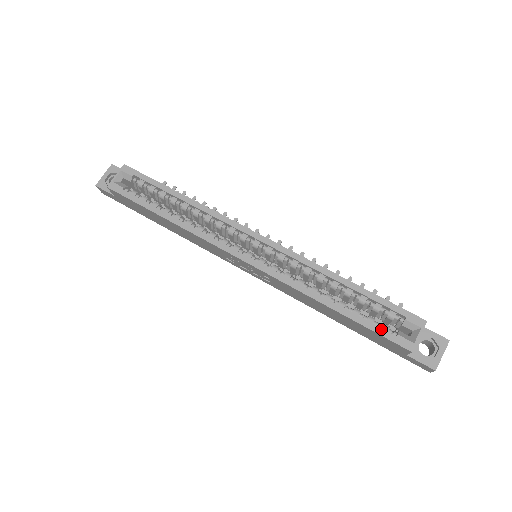
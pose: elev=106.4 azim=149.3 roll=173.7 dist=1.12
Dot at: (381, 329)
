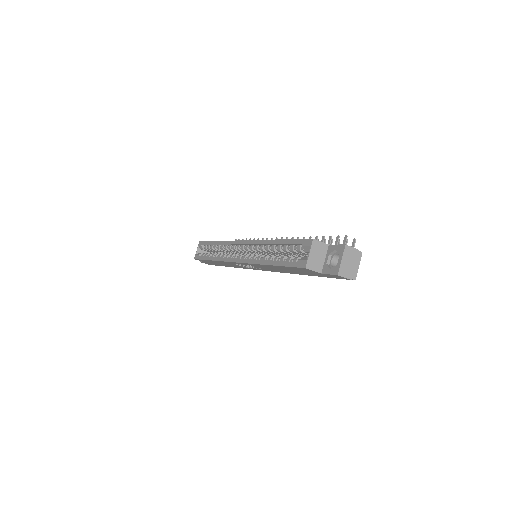
Dot at: (290, 262)
